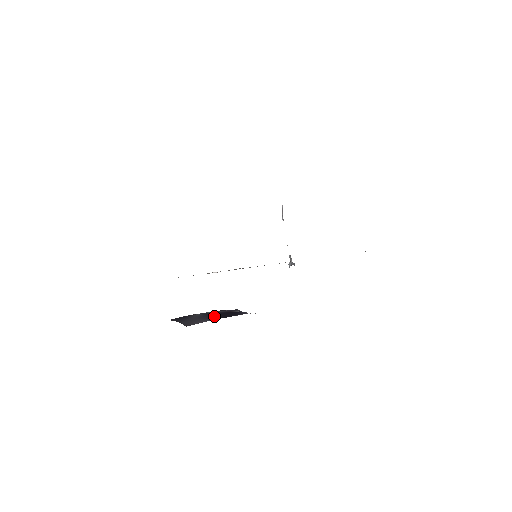
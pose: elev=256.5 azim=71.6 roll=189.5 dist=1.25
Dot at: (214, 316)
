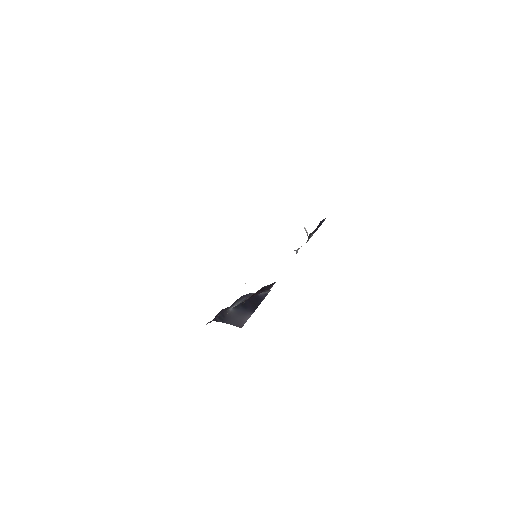
Dot at: (247, 308)
